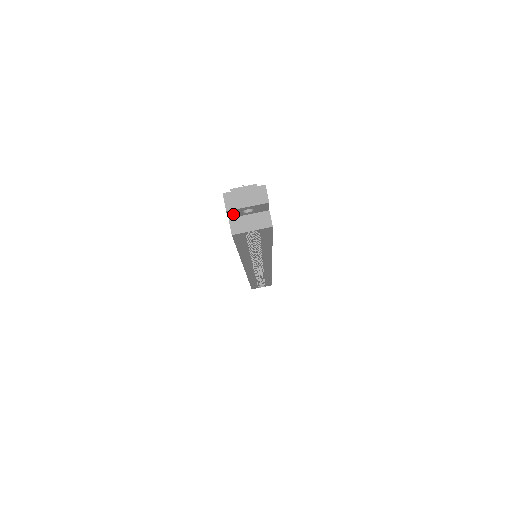
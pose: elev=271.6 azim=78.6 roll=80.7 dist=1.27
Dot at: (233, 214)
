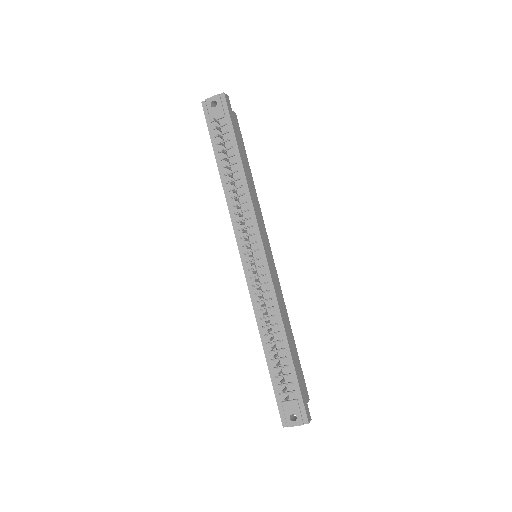
Dot at: occluded
